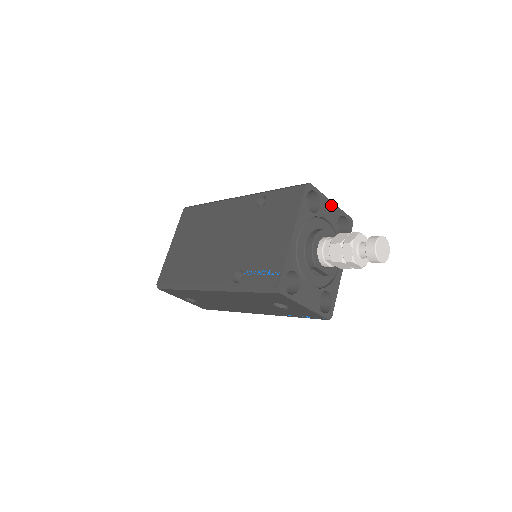
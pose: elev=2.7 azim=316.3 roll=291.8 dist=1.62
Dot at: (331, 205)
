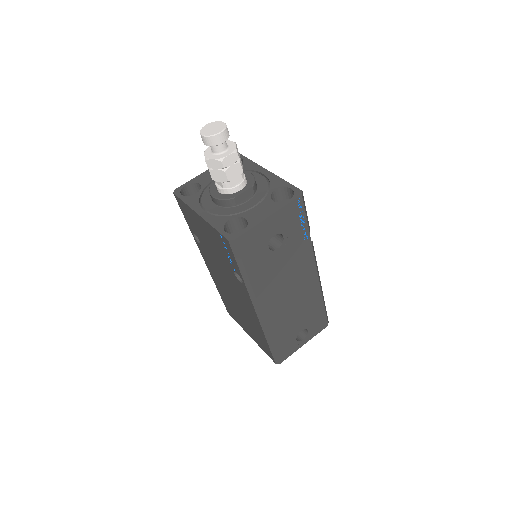
Dot at: (207, 173)
